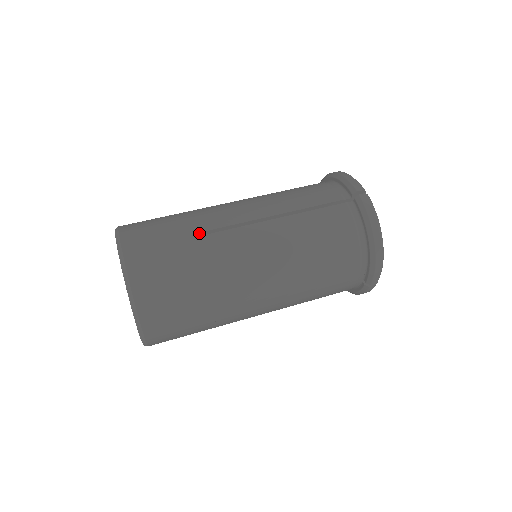
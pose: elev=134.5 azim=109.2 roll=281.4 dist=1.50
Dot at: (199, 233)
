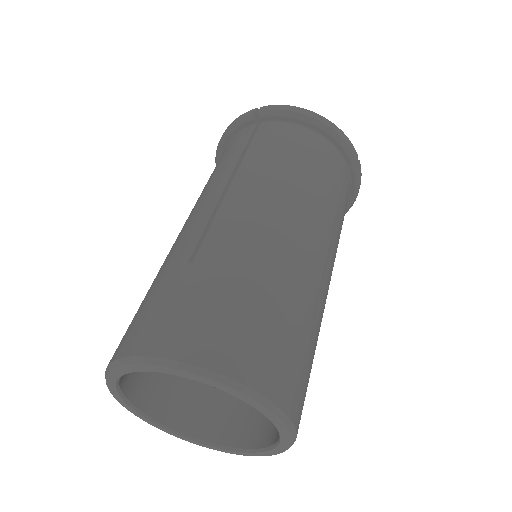
Dot at: (190, 260)
